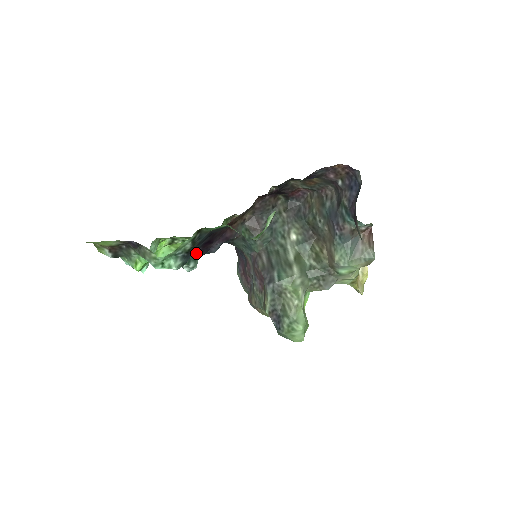
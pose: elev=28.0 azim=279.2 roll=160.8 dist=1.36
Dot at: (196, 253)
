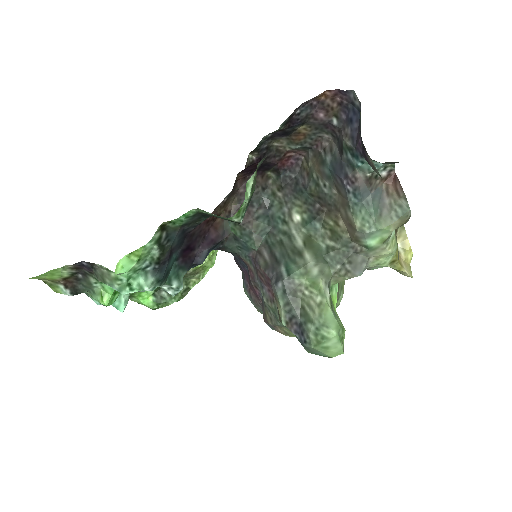
Dot at: (176, 267)
